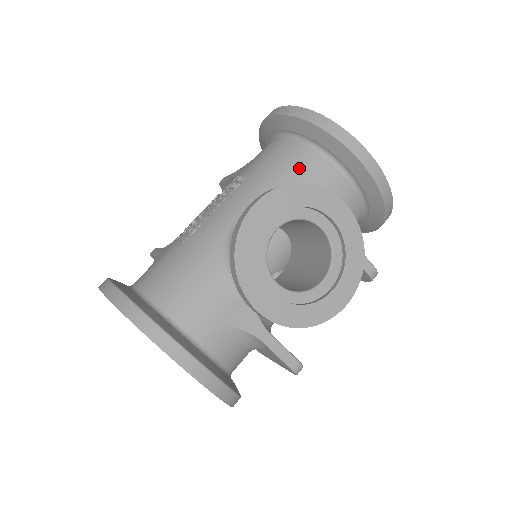
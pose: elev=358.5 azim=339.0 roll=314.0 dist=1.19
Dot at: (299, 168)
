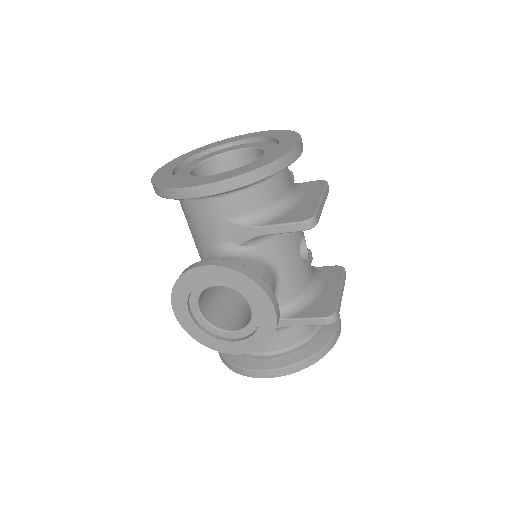
Dot at: (192, 220)
